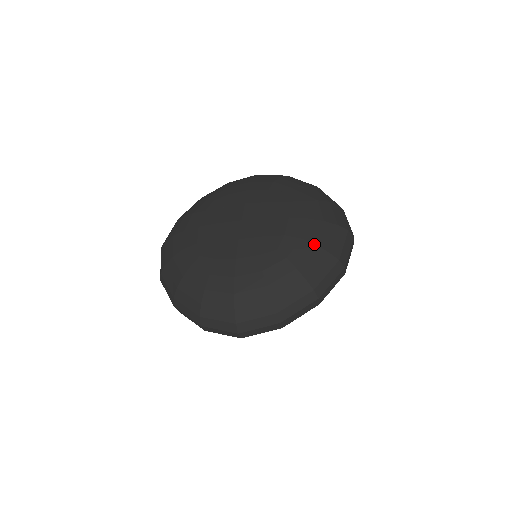
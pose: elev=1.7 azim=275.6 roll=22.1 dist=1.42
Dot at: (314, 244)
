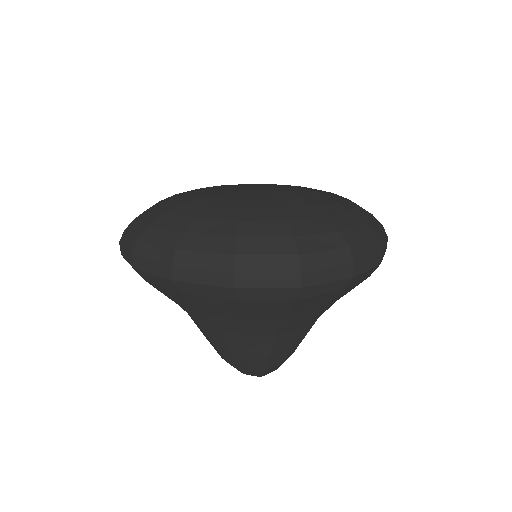
Dot at: (355, 203)
